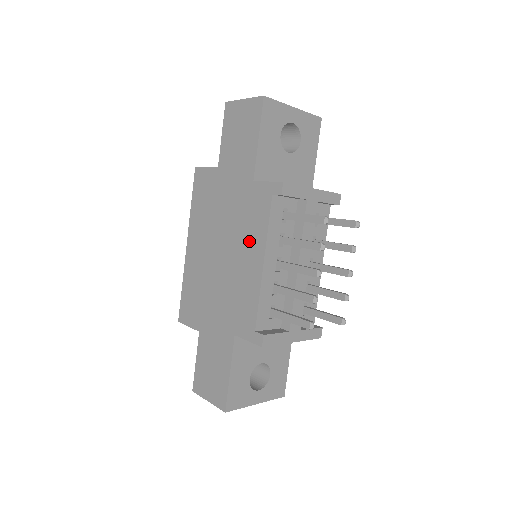
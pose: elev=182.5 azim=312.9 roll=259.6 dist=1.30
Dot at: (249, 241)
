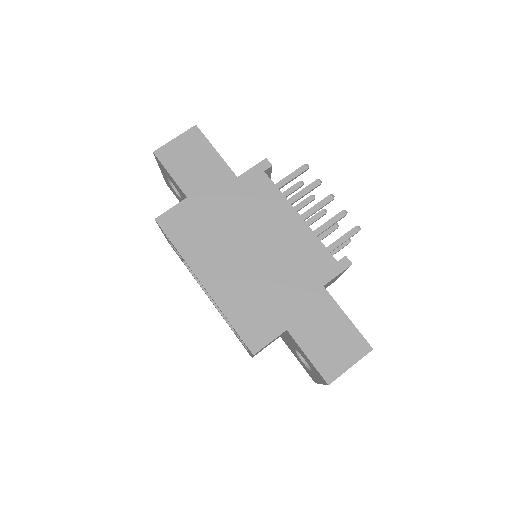
Dot at: (272, 214)
